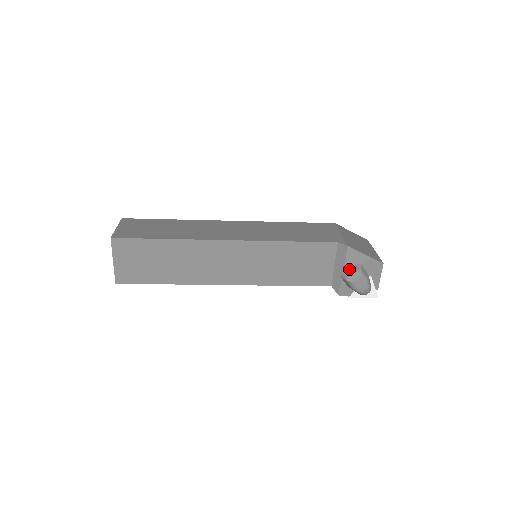
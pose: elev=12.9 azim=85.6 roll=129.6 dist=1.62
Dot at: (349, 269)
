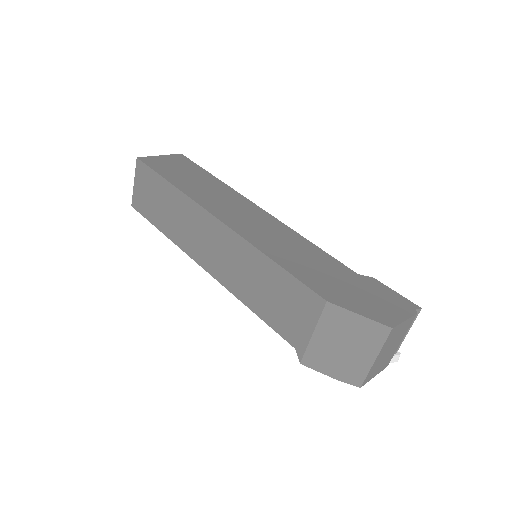
Dot at: occluded
